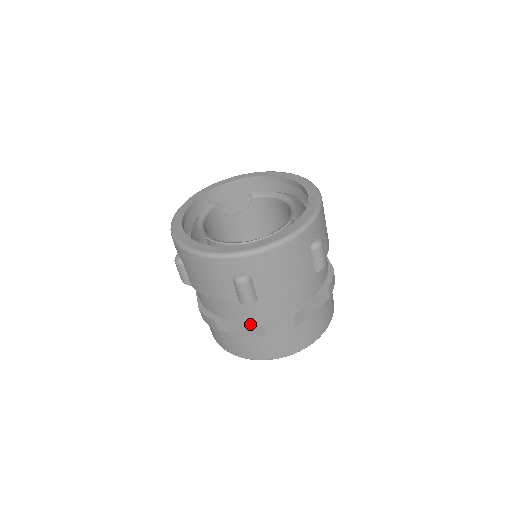
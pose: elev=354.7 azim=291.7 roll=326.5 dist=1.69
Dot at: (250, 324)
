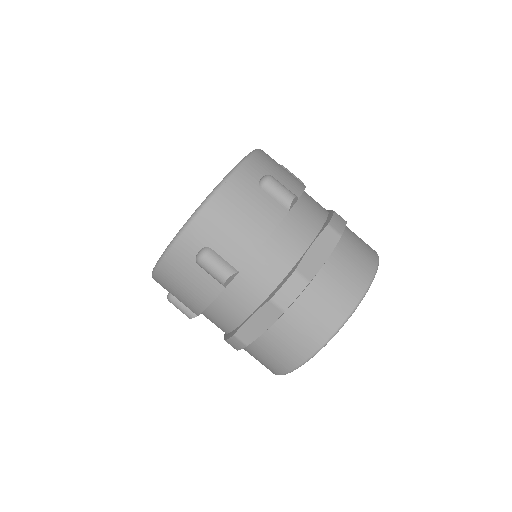
Dot at: (259, 309)
